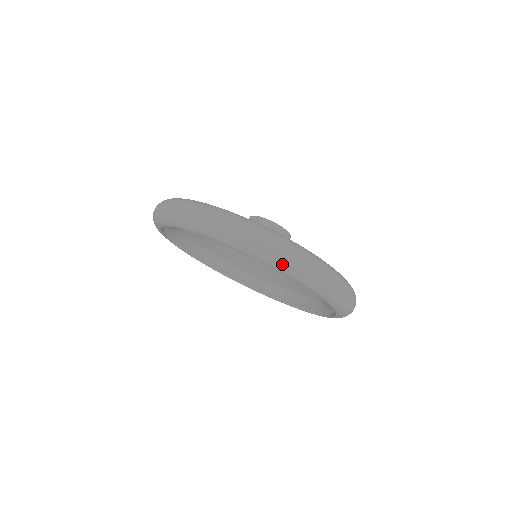
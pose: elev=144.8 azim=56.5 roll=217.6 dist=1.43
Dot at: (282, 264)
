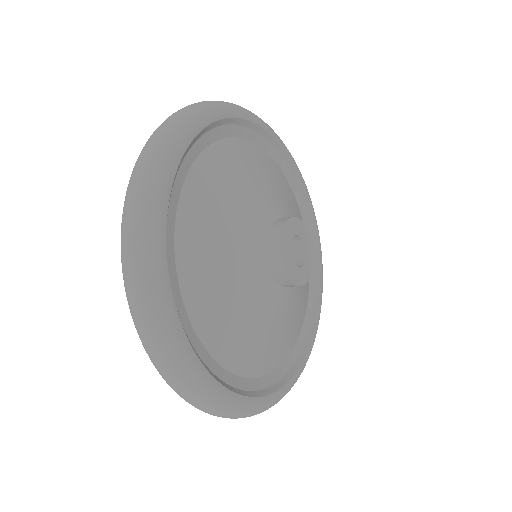
Dot at: (161, 375)
